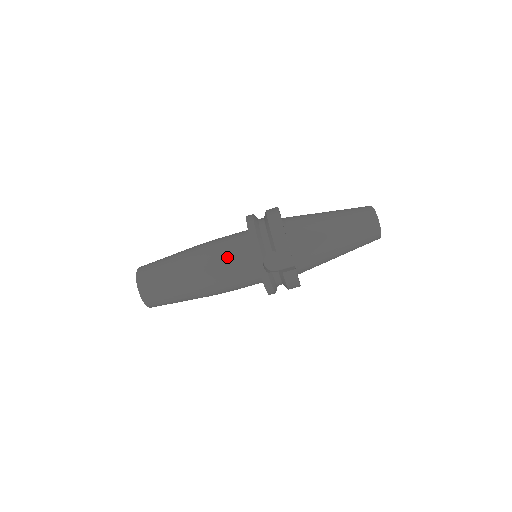
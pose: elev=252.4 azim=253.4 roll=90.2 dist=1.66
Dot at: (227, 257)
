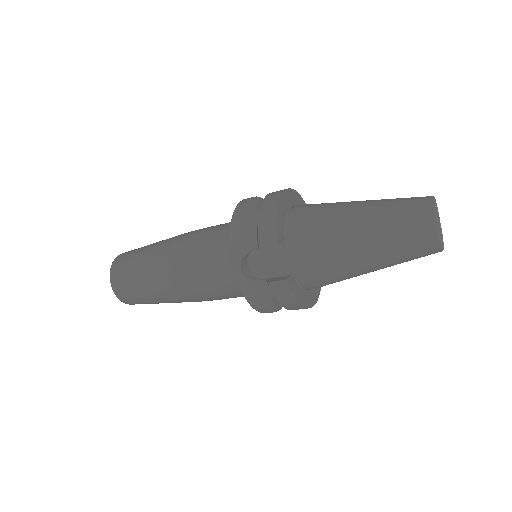
Dot at: (206, 251)
